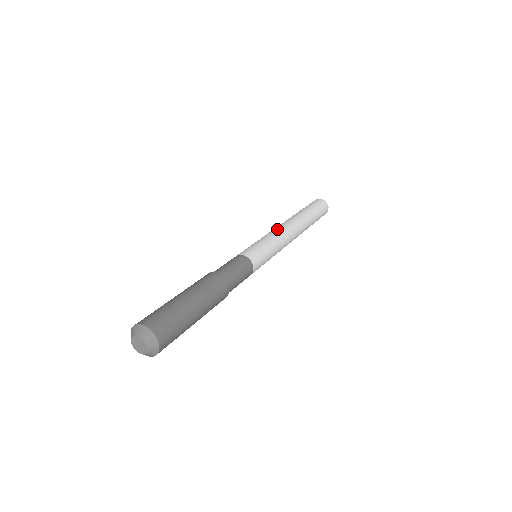
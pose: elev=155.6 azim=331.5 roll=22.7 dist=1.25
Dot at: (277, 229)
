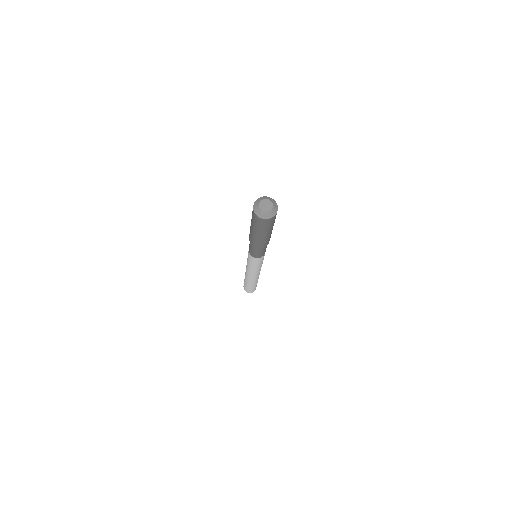
Dot at: occluded
